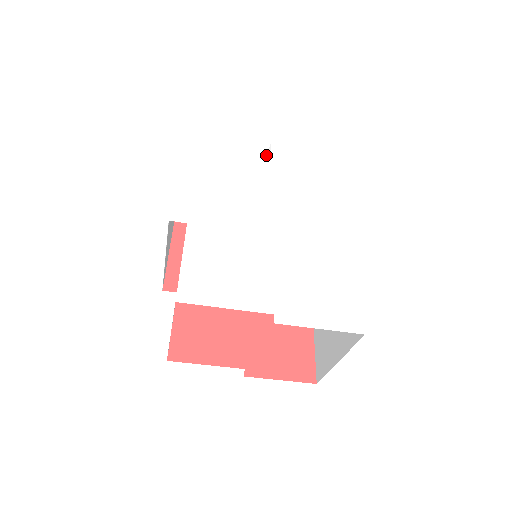
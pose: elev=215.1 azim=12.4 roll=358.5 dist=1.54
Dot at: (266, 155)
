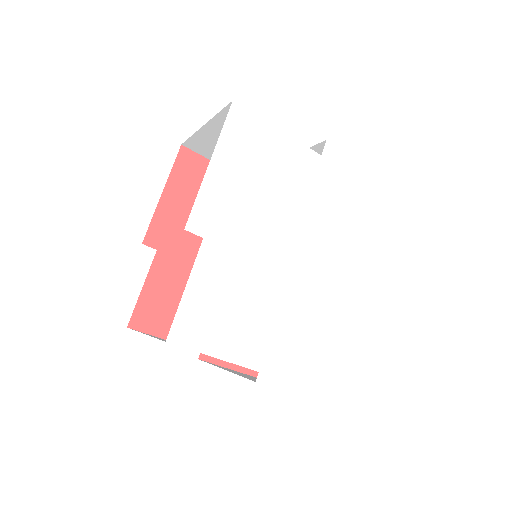
Dot at: (316, 157)
